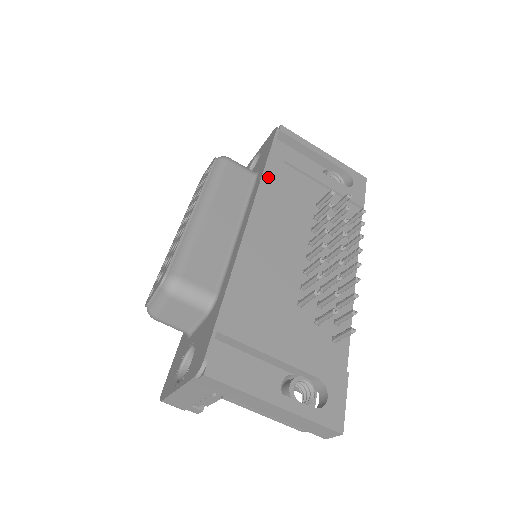
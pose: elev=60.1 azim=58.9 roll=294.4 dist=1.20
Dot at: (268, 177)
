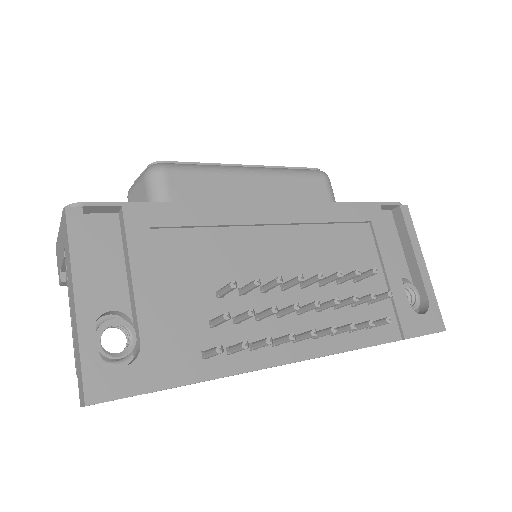
Dot at: (336, 209)
